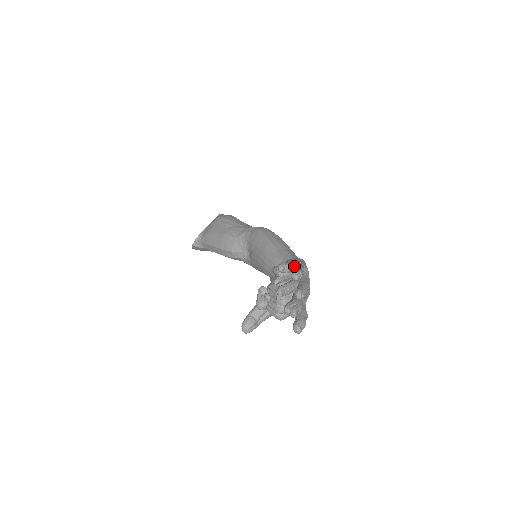
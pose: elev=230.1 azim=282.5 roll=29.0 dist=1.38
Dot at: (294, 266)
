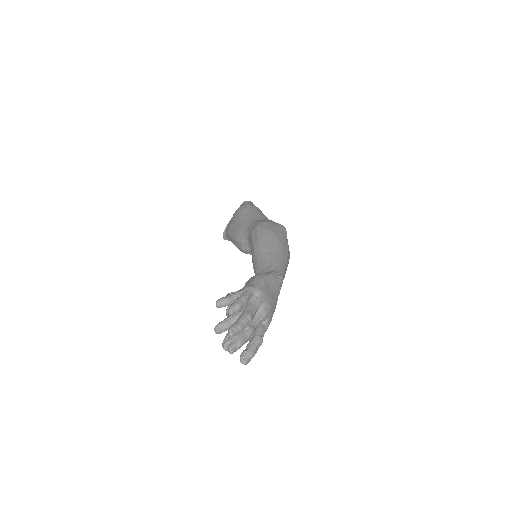
Dot at: (235, 298)
